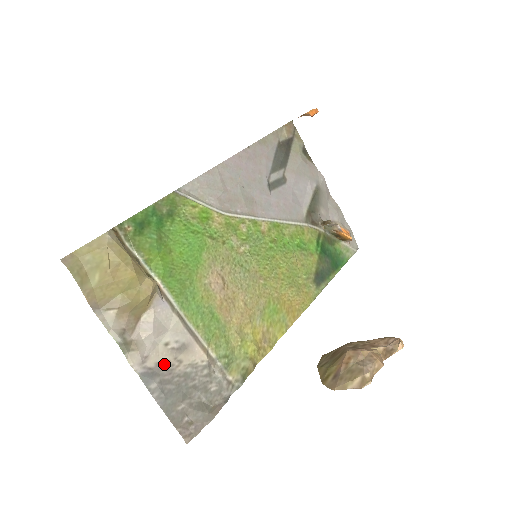
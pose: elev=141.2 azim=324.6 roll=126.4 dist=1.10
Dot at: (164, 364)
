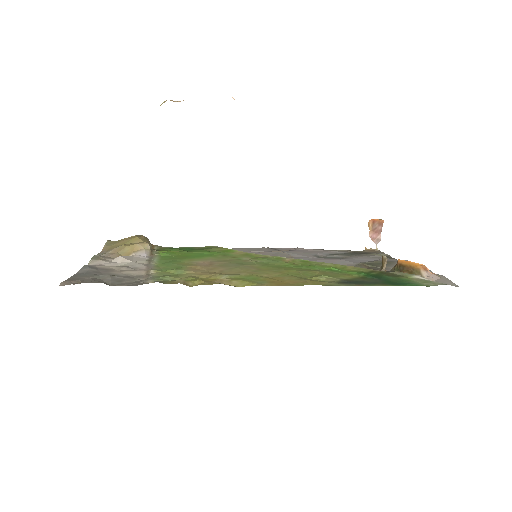
Dot at: (109, 269)
